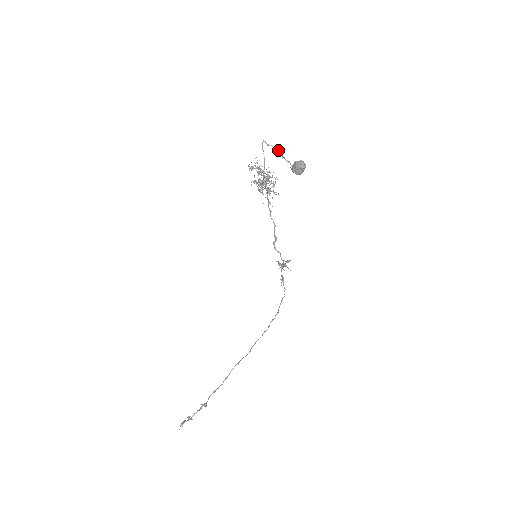
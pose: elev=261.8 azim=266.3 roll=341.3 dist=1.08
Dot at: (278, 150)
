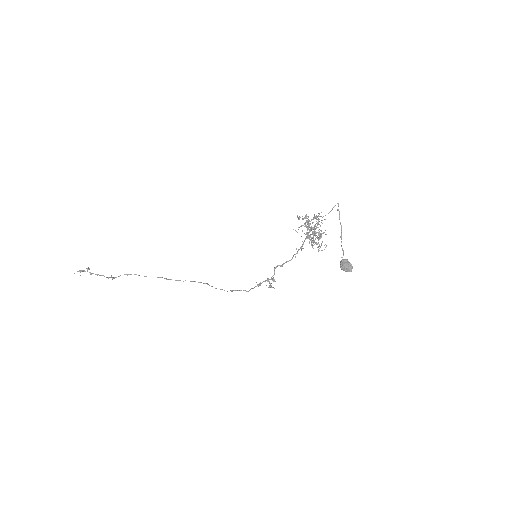
Dot at: occluded
